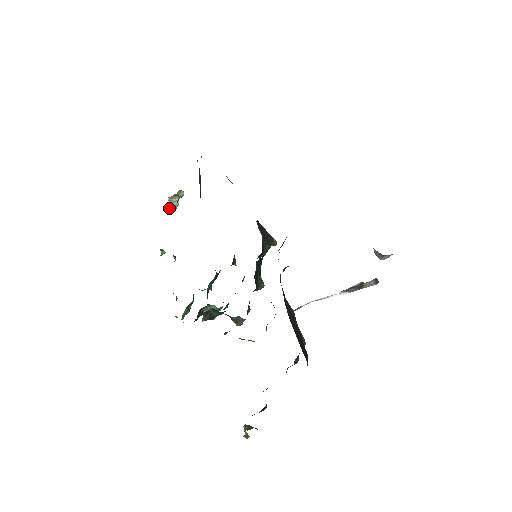
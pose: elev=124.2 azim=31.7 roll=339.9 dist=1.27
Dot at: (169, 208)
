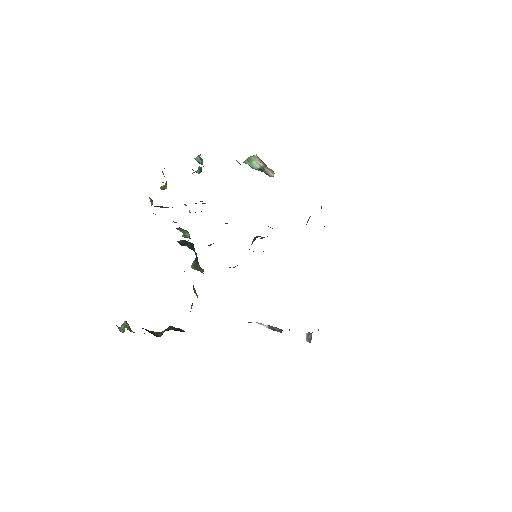
Dot at: (248, 158)
